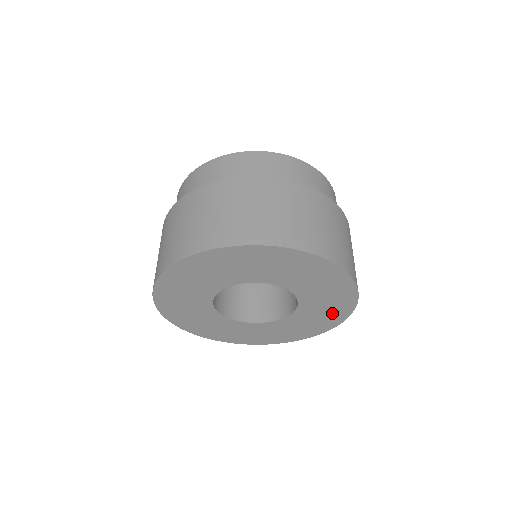
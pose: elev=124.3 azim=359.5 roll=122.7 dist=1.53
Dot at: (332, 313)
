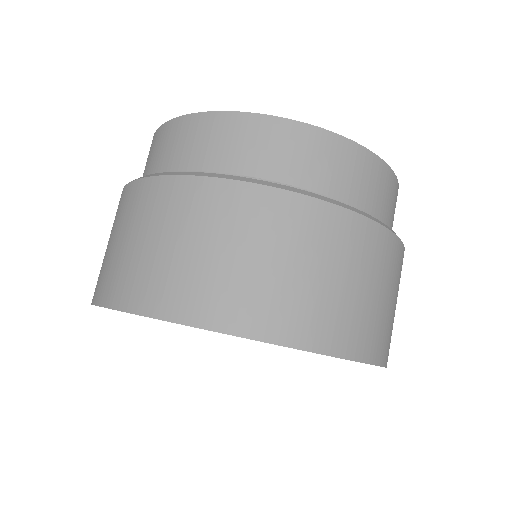
Dot at: occluded
